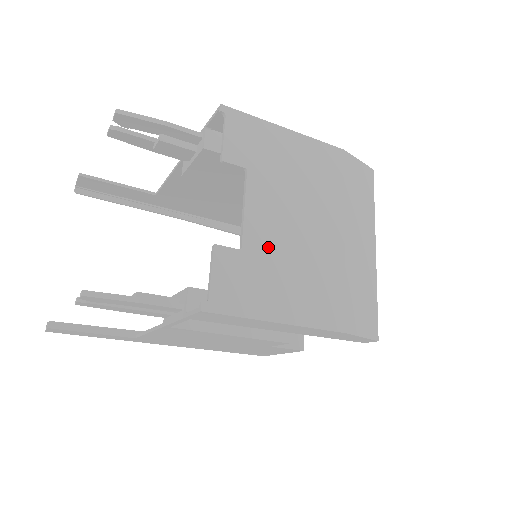
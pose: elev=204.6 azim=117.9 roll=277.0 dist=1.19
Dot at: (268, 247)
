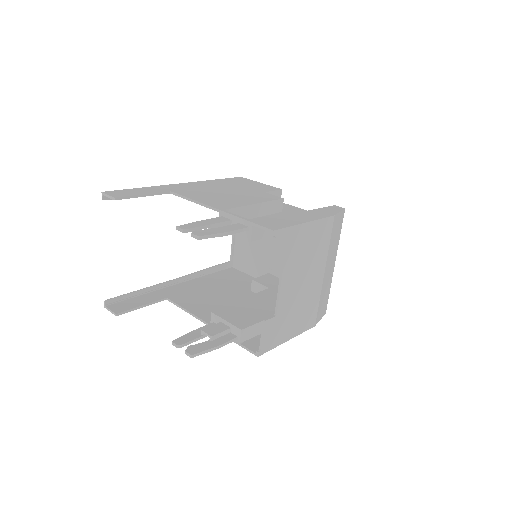
Dot at: (288, 306)
